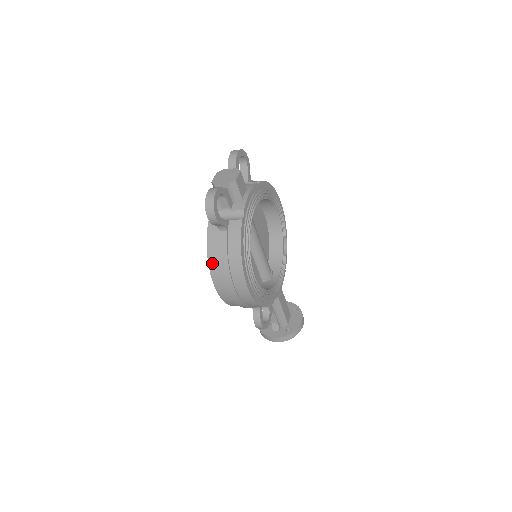
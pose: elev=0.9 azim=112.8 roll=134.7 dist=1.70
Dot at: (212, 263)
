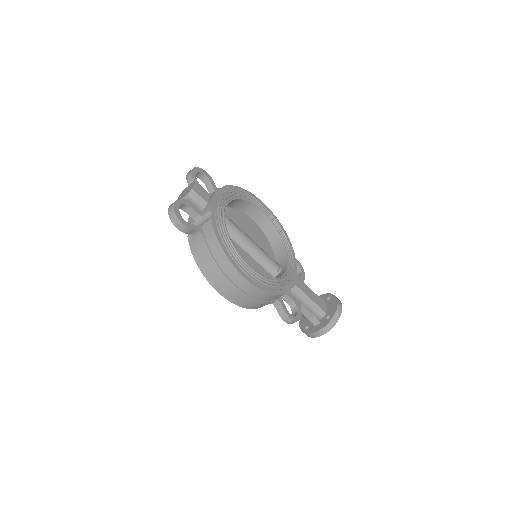
Dot at: (204, 270)
